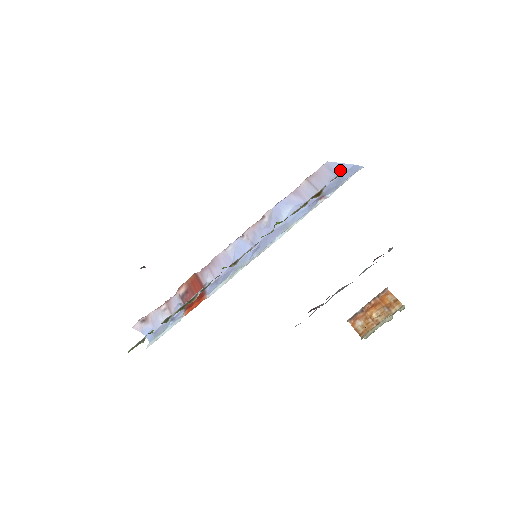
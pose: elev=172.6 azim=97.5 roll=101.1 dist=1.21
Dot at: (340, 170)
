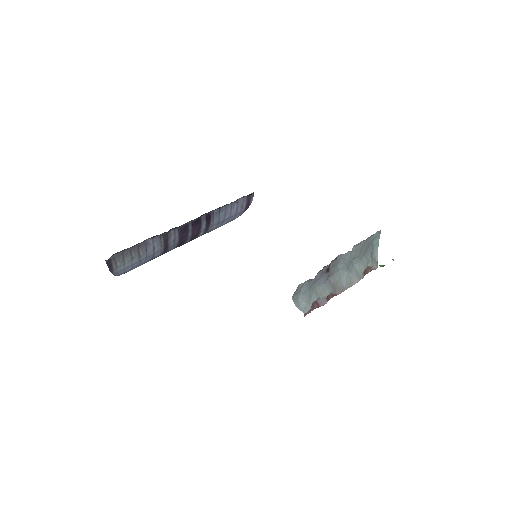
Dot at: occluded
